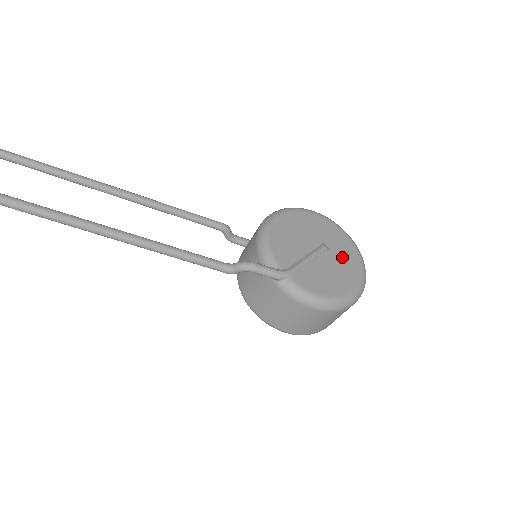
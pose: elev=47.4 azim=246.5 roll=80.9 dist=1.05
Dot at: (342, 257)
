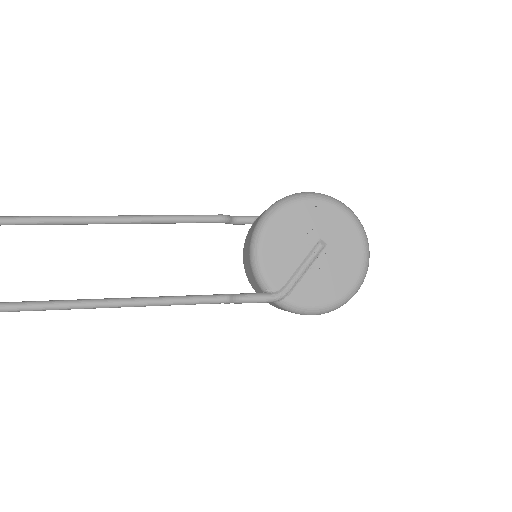
Dot at: (341, 248)
